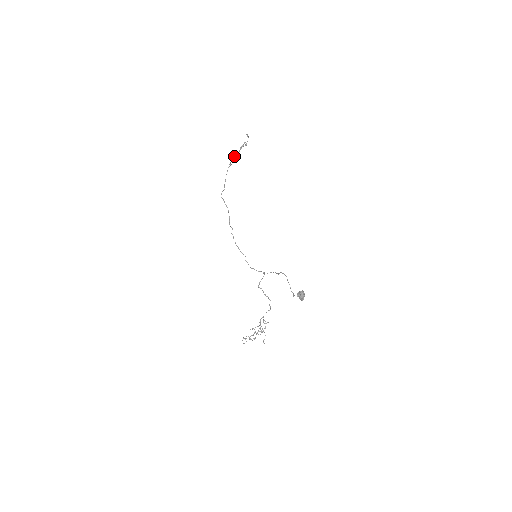
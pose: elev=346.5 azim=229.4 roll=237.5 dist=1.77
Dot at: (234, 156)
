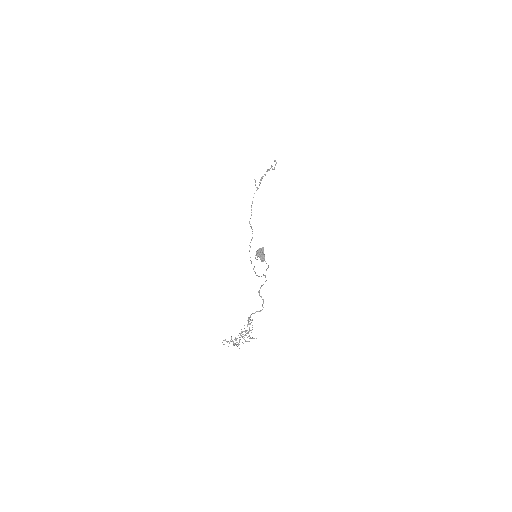
Dot at: (260, 179)
